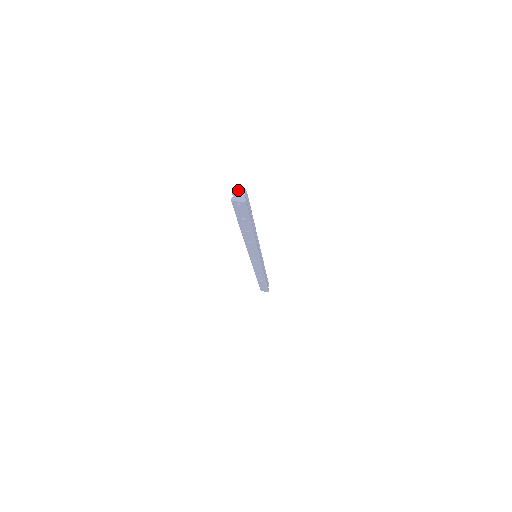
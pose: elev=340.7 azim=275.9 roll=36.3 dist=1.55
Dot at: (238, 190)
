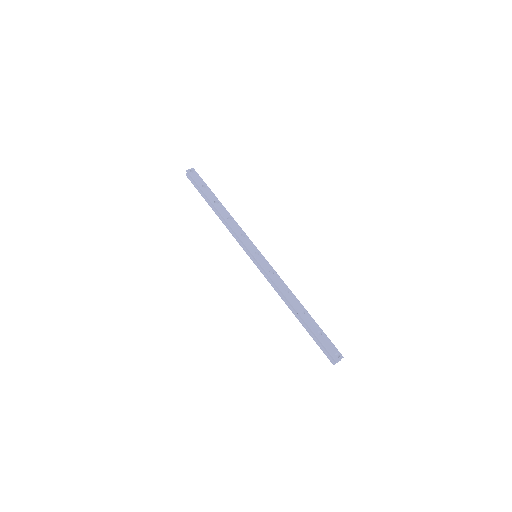
Dot at: occluded
